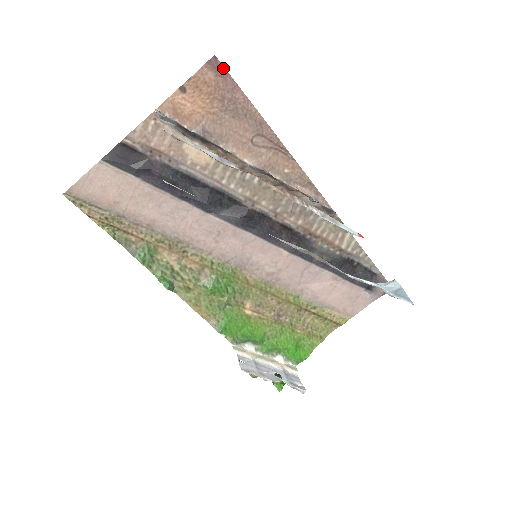
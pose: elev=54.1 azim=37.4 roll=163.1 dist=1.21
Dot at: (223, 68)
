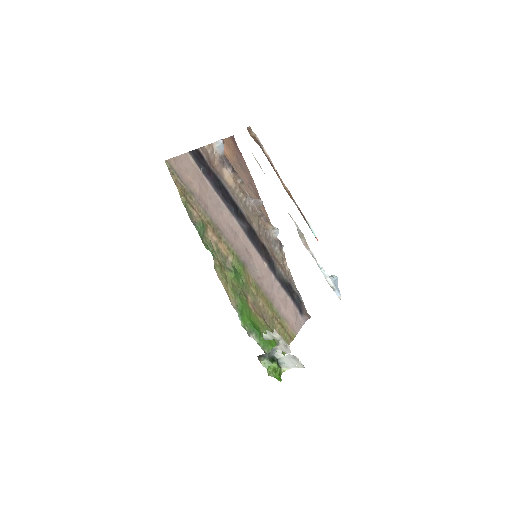
Dot at: (236, 143)
